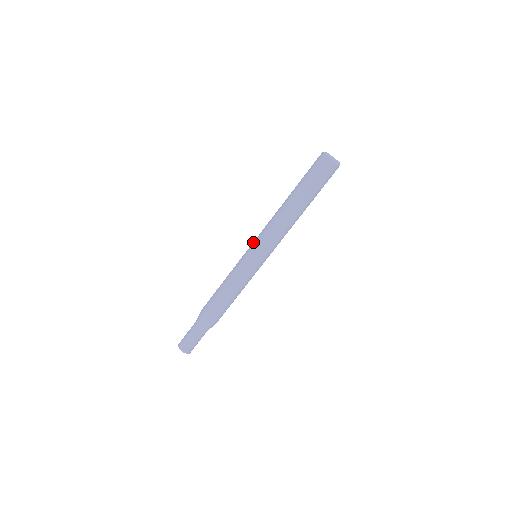
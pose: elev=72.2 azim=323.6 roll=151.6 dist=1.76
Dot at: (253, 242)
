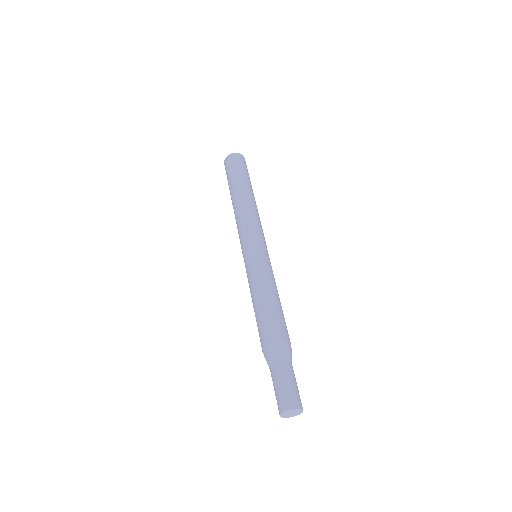
Dot at: (241, 248)
